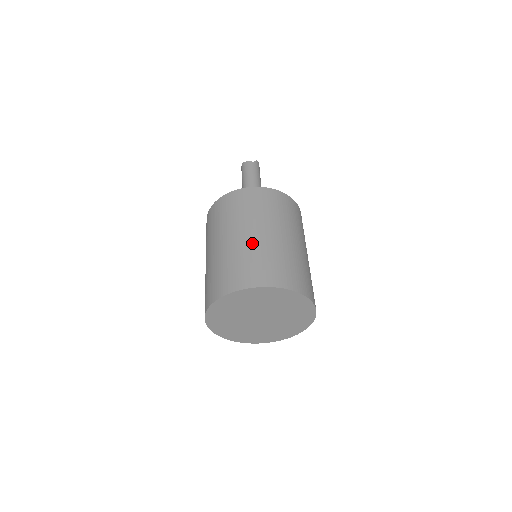
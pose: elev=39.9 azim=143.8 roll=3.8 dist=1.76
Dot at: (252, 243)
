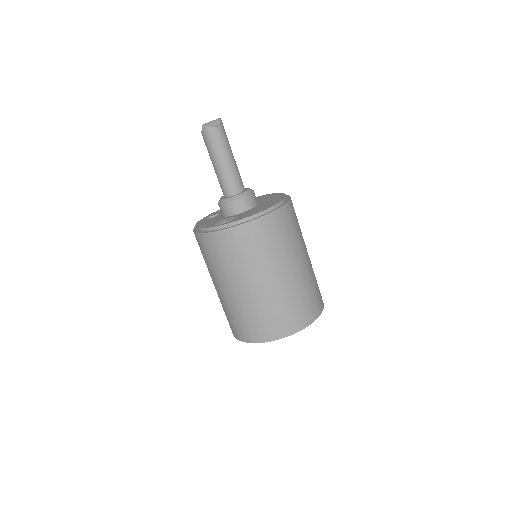
Dot at: (284, 288)
